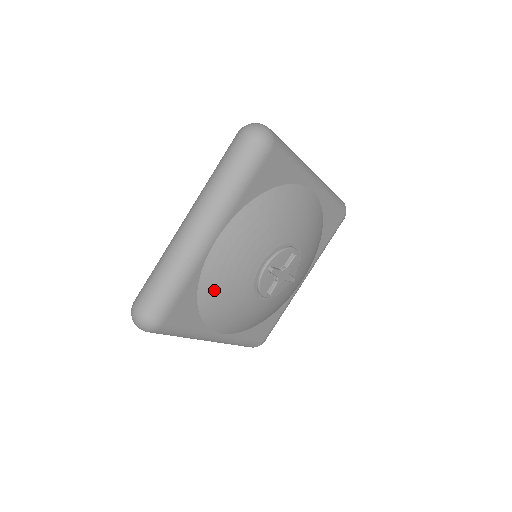
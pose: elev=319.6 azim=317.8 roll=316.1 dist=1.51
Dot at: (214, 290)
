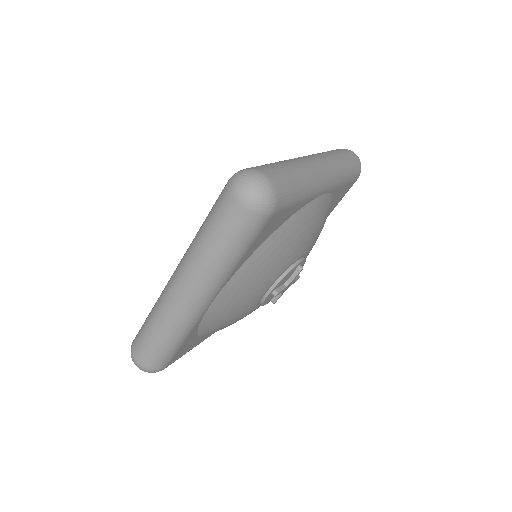
Dot at: (215, 326)
